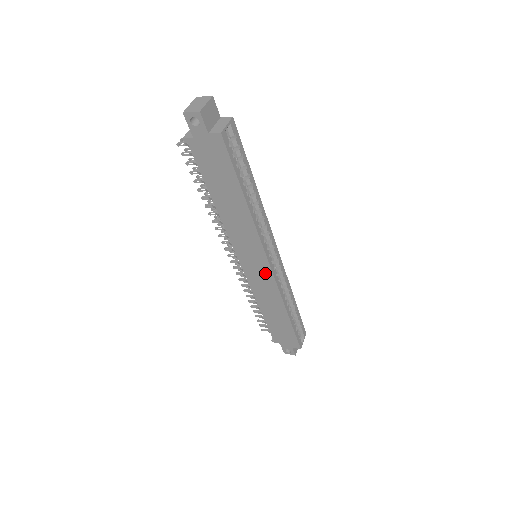
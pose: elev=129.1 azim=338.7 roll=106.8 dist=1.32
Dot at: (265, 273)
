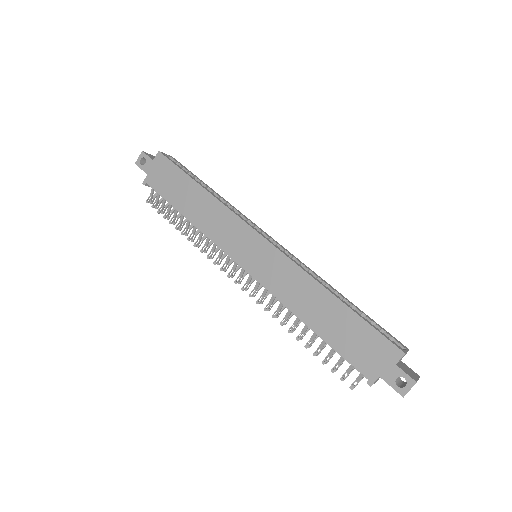
Dot at: (267, 253)
